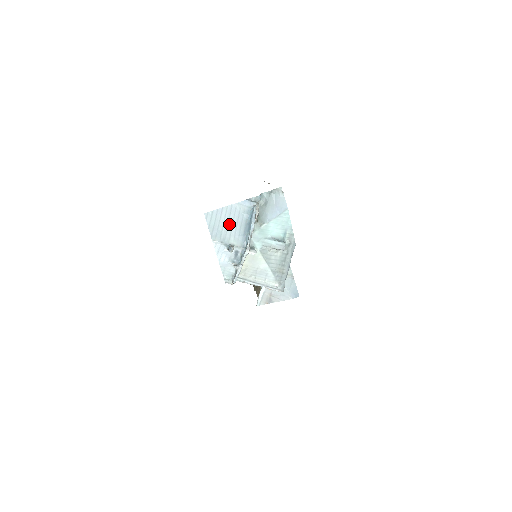
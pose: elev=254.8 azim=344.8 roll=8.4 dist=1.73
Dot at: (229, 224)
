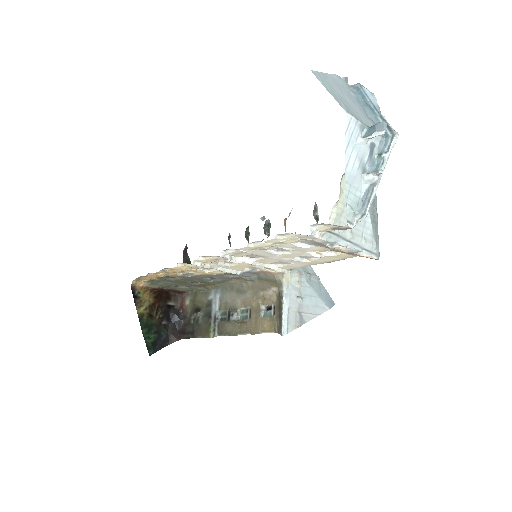
Dot at: (346, 98)
